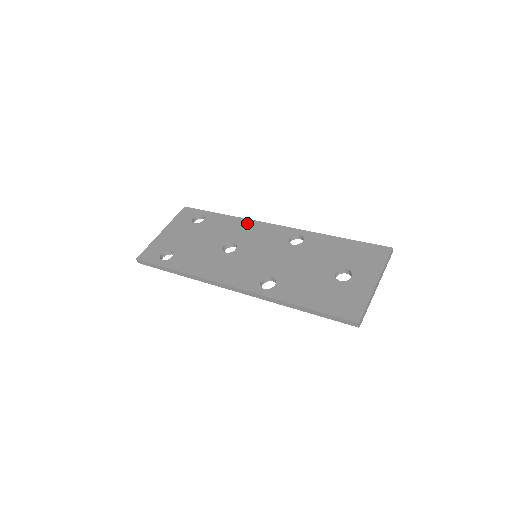
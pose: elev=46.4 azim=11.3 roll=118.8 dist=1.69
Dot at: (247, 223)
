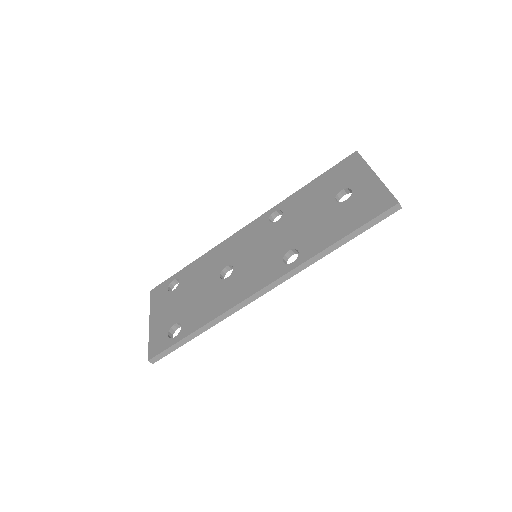
Dot at: (221, 247)
